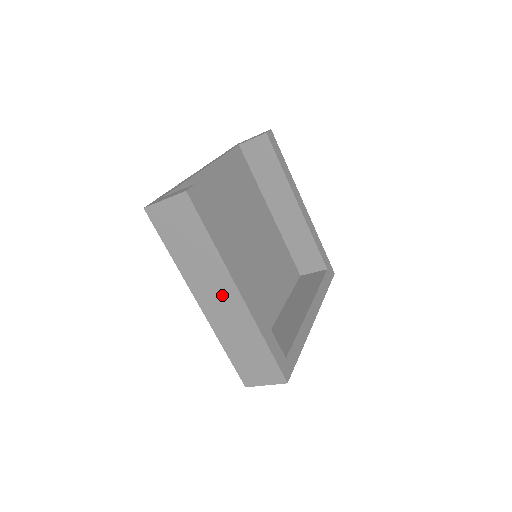
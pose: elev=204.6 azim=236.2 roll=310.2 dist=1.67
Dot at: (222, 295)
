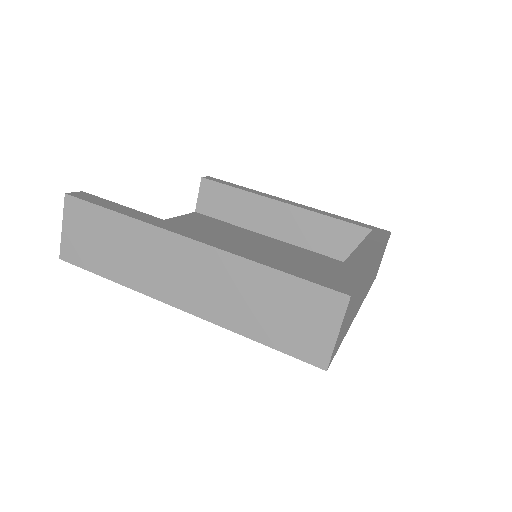
Dot at: (181, 265)
